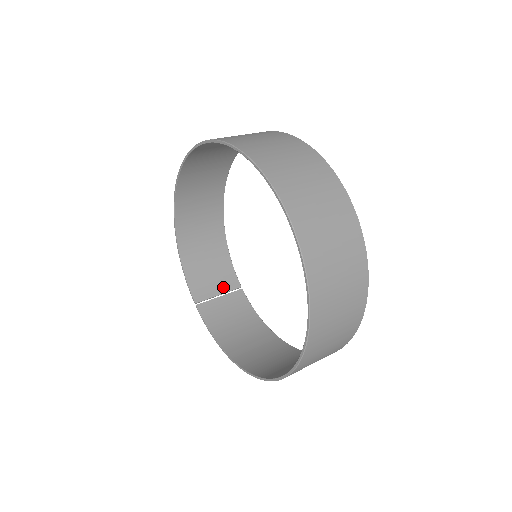
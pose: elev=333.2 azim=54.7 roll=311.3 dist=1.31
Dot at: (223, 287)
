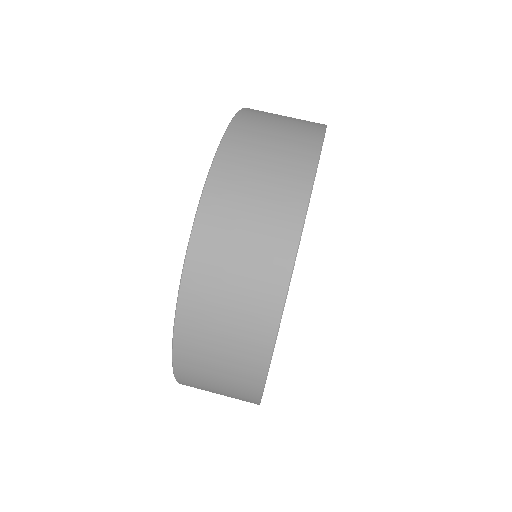
Dot at: occluded
